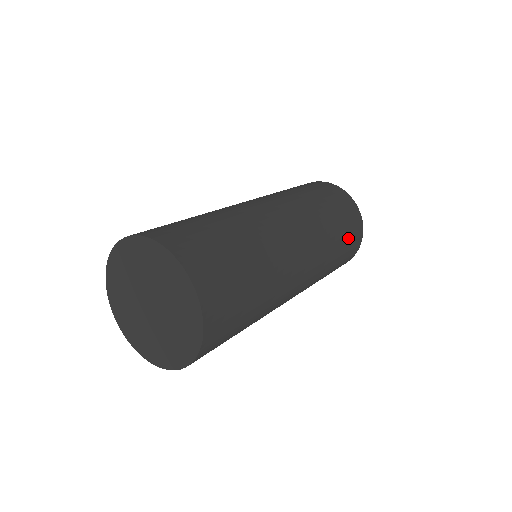
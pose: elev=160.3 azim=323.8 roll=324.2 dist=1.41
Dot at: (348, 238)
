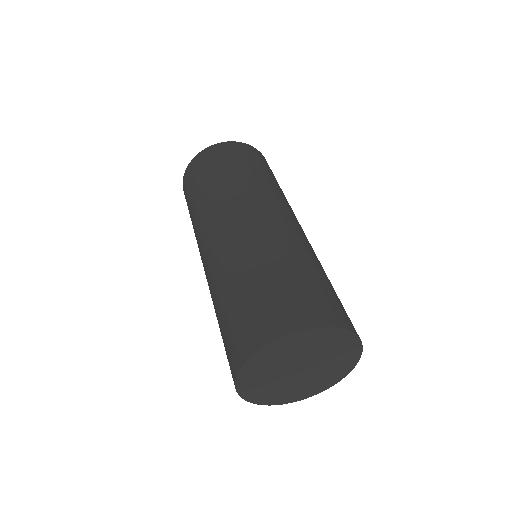
Dot at: (265, 167)
